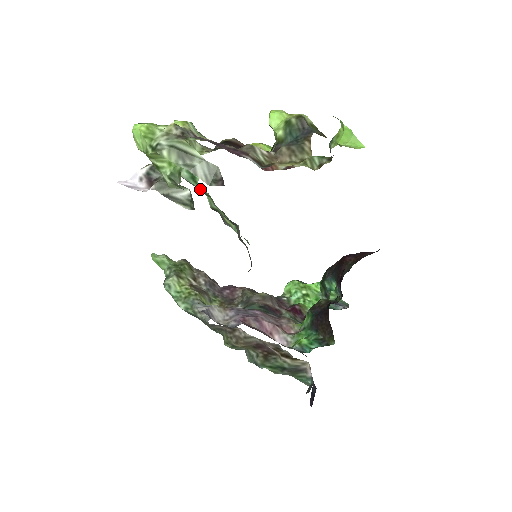
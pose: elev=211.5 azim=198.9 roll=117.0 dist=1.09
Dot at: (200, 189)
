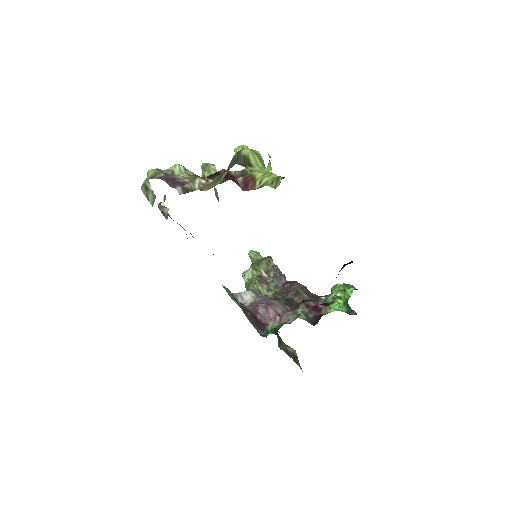
Dot at: occluded
